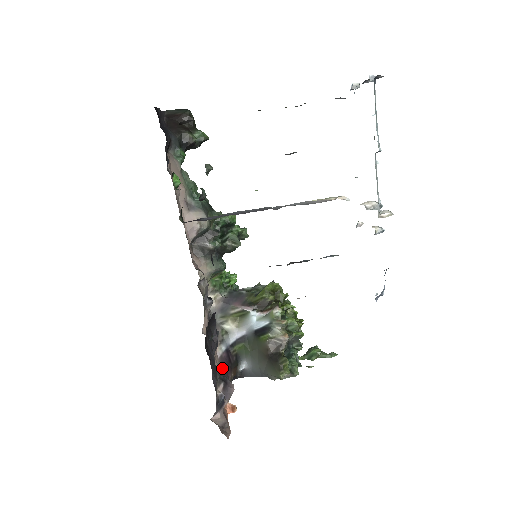
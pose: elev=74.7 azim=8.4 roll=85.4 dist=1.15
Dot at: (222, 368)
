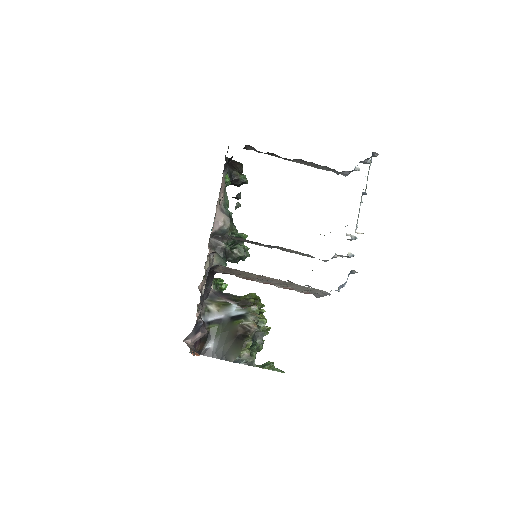
Dot at: occluded
